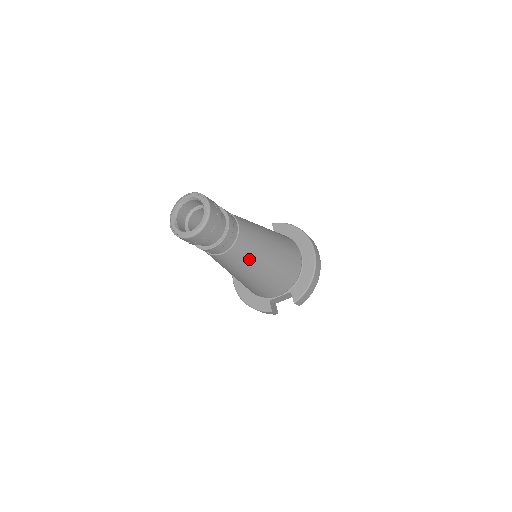
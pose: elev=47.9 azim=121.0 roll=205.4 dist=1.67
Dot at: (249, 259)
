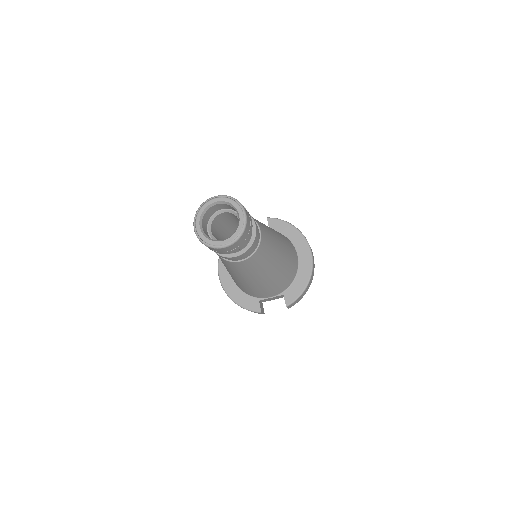
Dot at: (261, 266)
